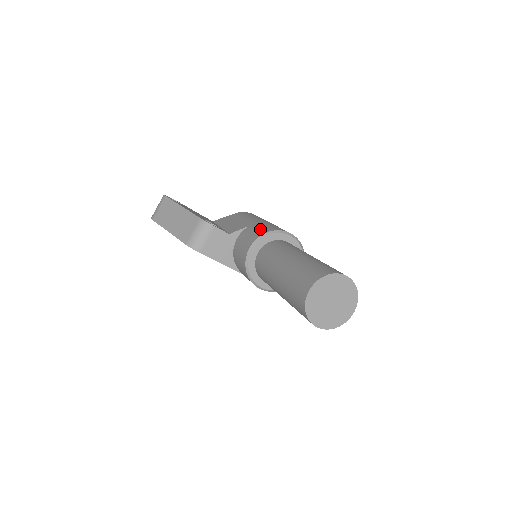
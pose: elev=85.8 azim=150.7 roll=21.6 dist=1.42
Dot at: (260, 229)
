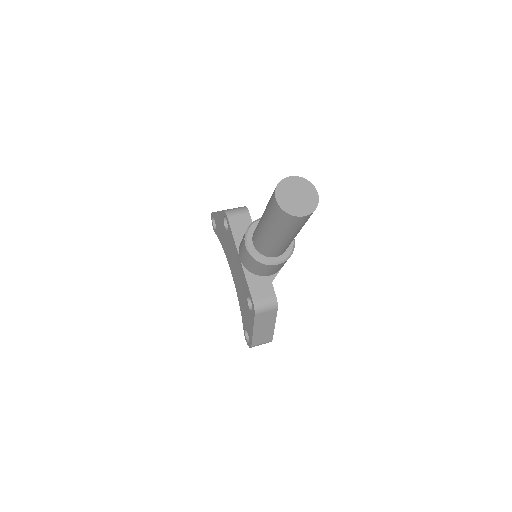
Dot at: occluded
